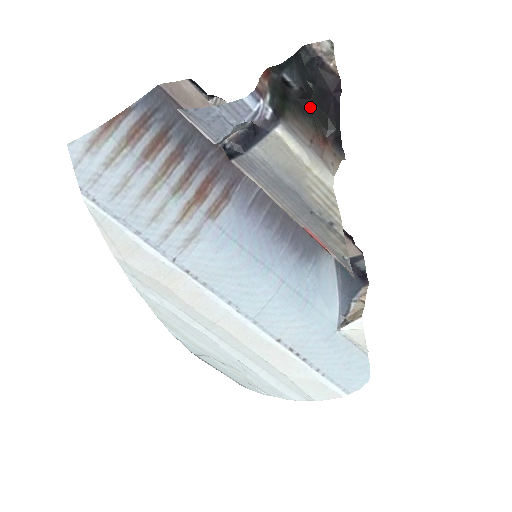
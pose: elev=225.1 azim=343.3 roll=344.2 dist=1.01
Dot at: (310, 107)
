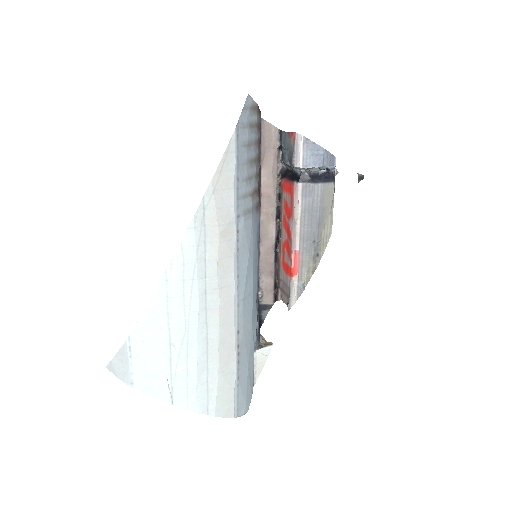
Dot at: occluded
